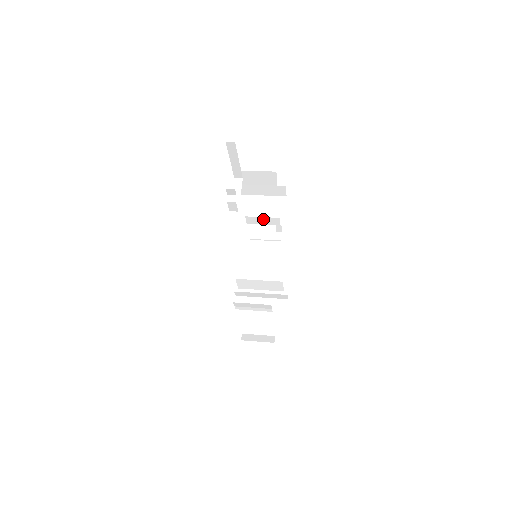
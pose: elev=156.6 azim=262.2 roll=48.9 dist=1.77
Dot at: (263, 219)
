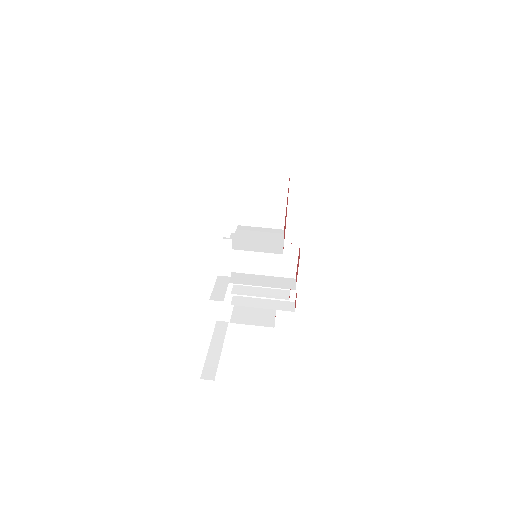
Dot at: occluded
